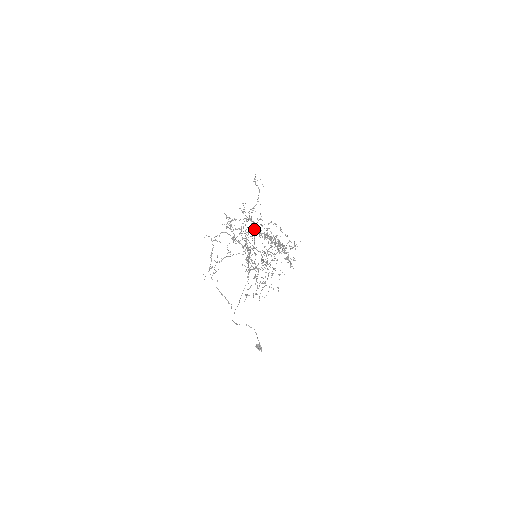
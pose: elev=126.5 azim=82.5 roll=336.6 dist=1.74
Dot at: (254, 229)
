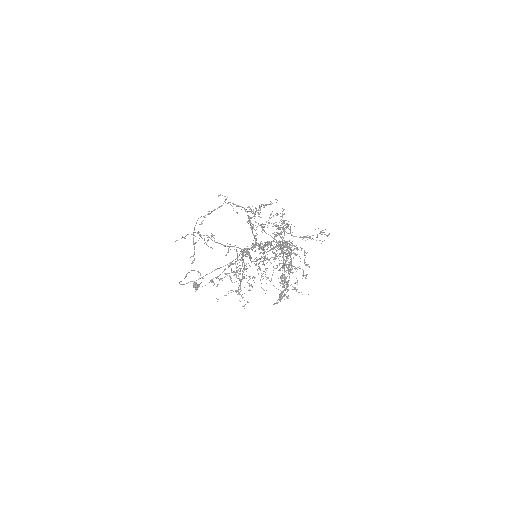
Dot at: occluded
